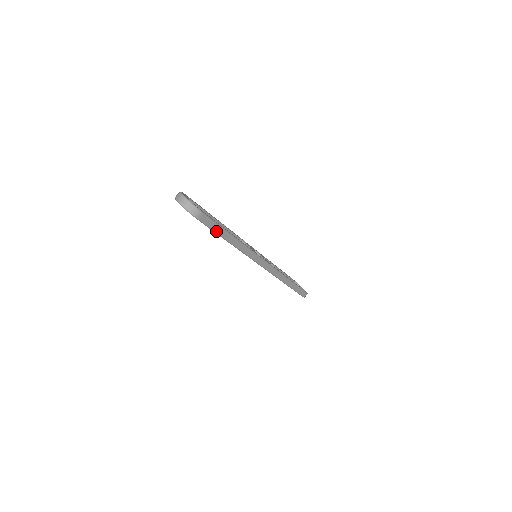
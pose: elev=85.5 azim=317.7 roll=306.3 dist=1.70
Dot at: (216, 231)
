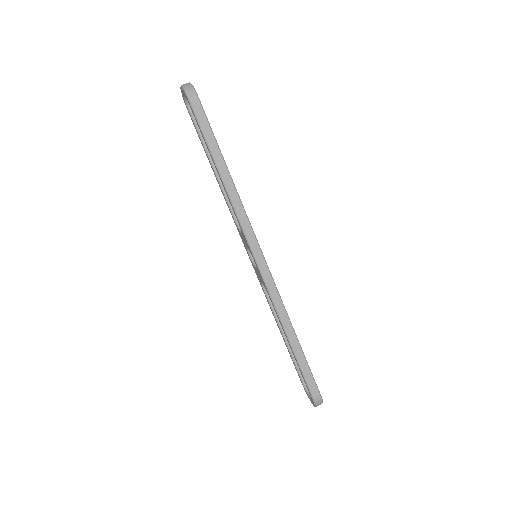
Dot at: (207, 138)
